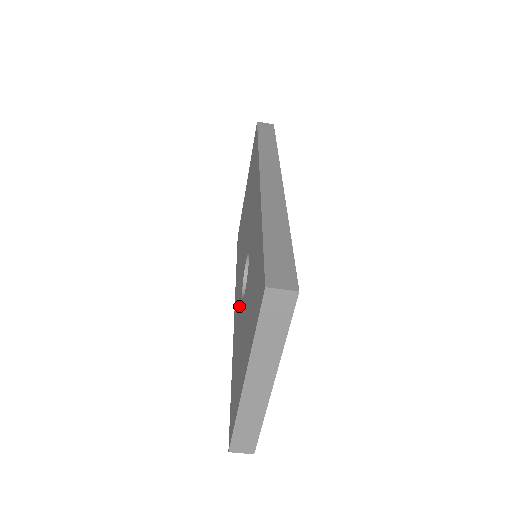
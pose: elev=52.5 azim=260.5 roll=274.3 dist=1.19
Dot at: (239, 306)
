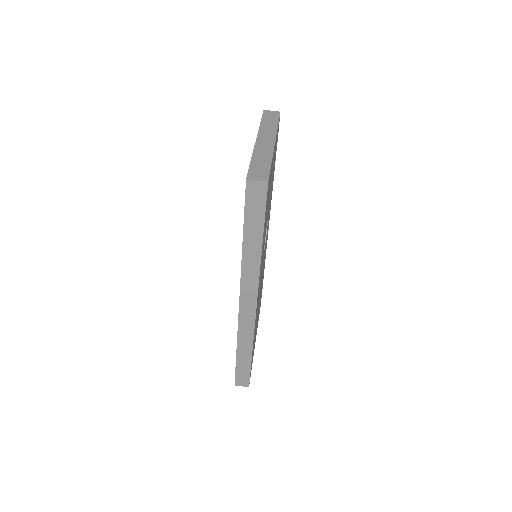
Dot at: occluded
